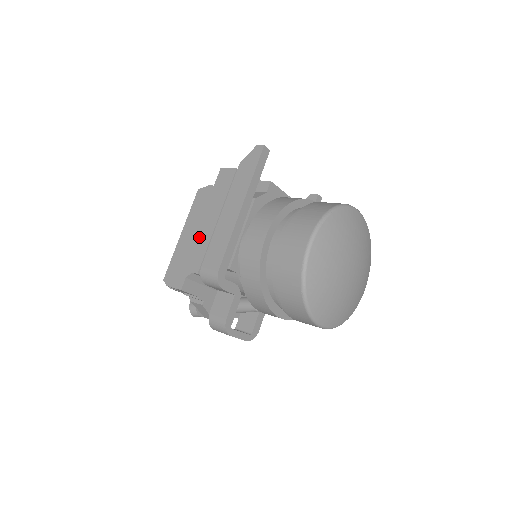
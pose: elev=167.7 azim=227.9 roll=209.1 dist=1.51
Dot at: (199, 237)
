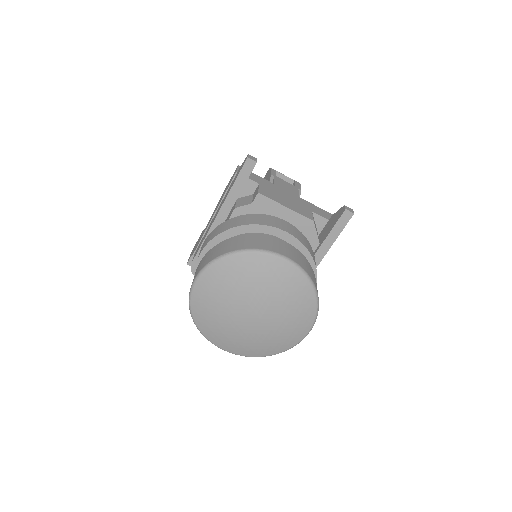
Dot at: (206, 226)
